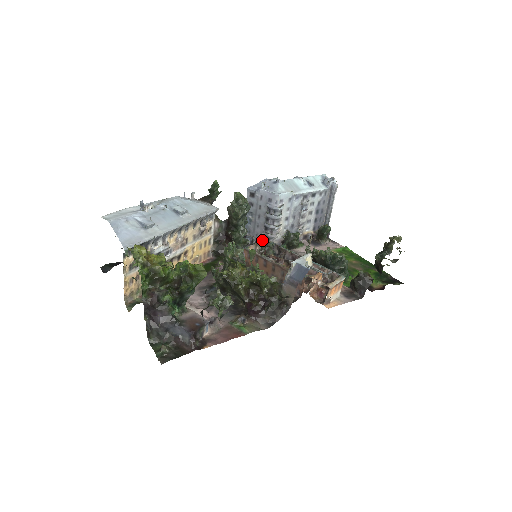
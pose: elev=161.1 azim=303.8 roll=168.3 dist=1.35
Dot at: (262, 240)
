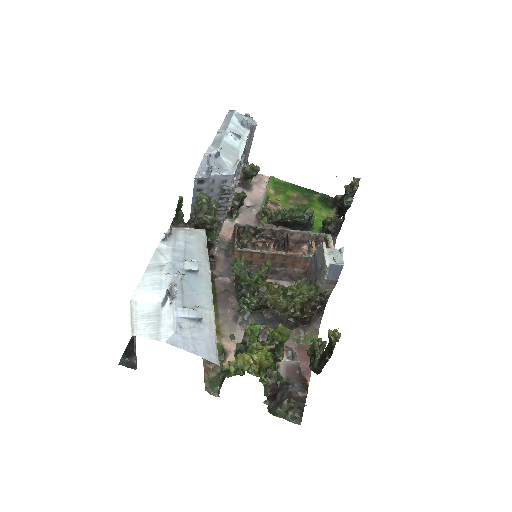
Dot at: (236, 228)
